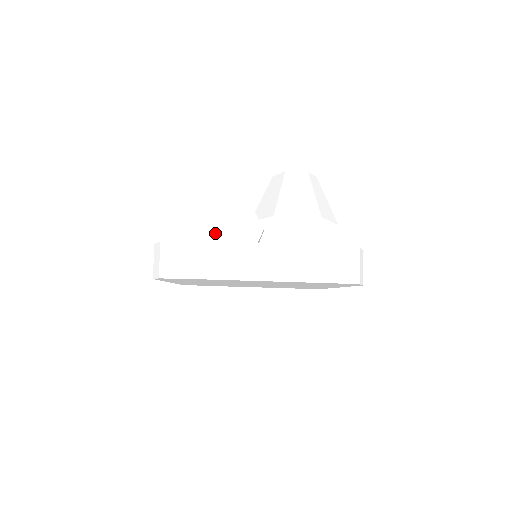
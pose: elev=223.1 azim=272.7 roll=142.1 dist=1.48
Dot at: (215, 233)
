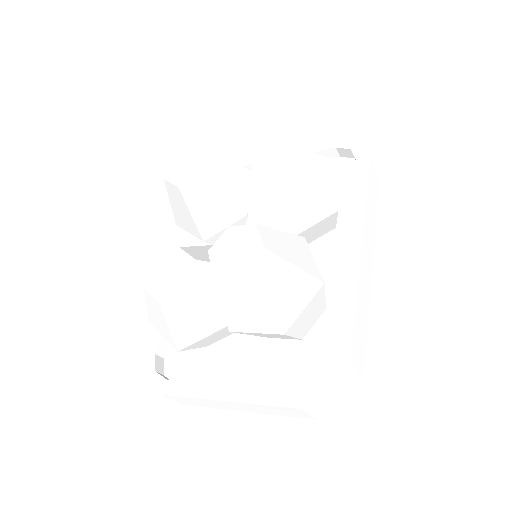
Dot at: (184, 349)
